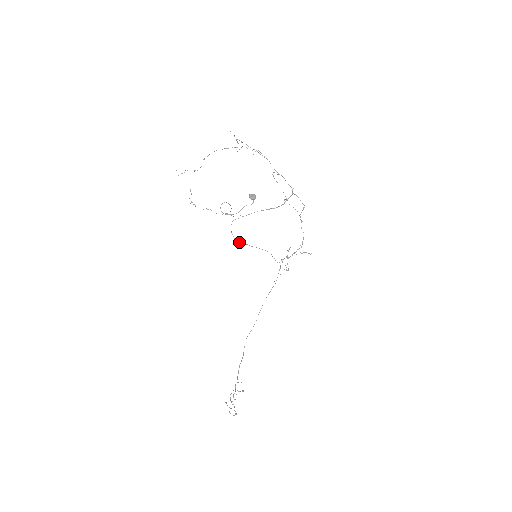
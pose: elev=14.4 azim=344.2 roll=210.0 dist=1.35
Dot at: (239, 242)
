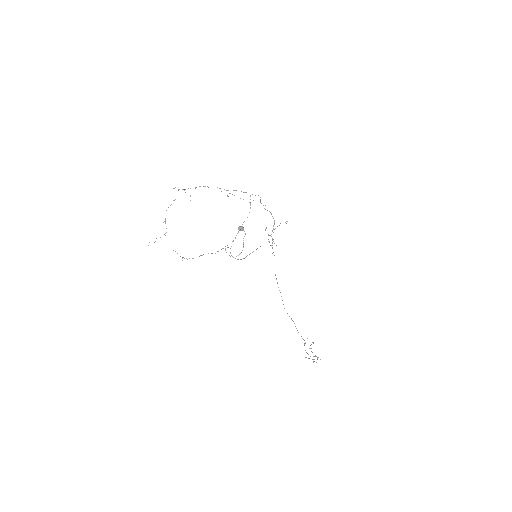
Dot at: occluded
